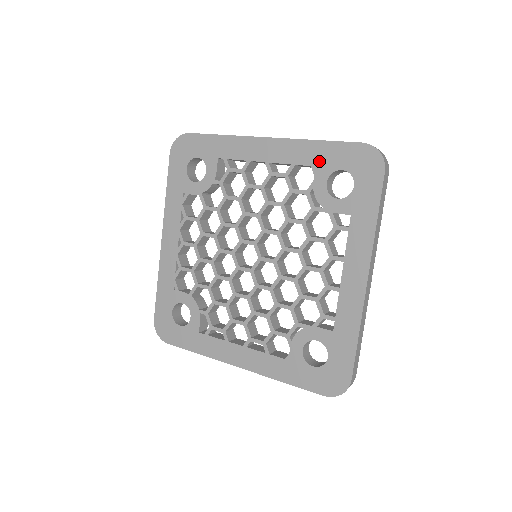
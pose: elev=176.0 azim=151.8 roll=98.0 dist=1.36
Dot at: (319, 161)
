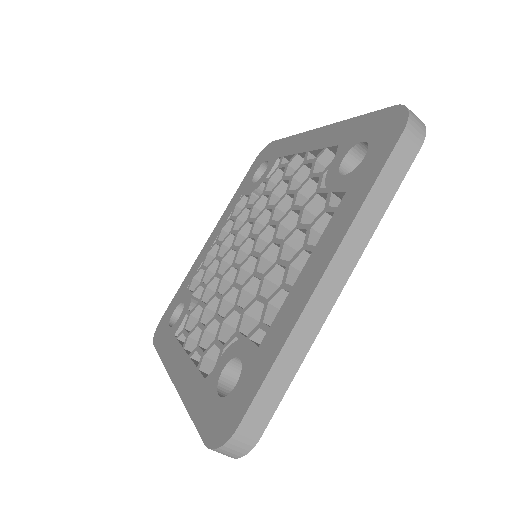
Dot at: (347, 138)
